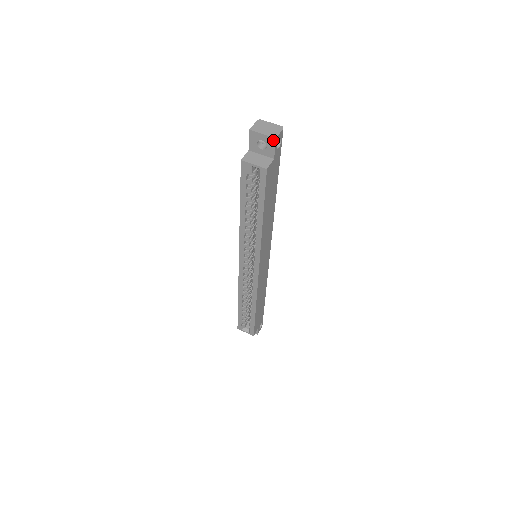
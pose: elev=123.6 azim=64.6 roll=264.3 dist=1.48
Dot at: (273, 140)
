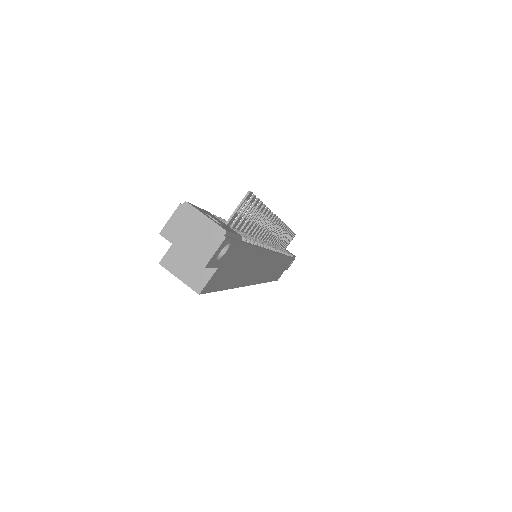
Dot at: (201, 264)
